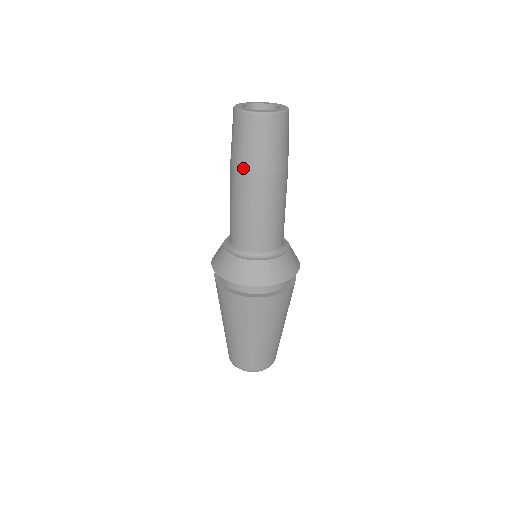
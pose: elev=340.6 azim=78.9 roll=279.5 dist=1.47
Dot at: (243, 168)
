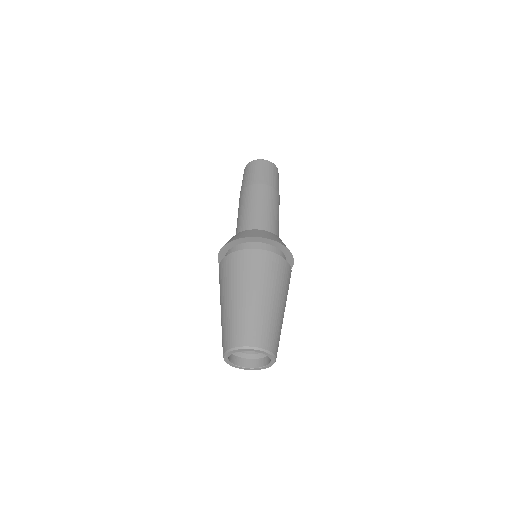
Dot at: (258, 182)
